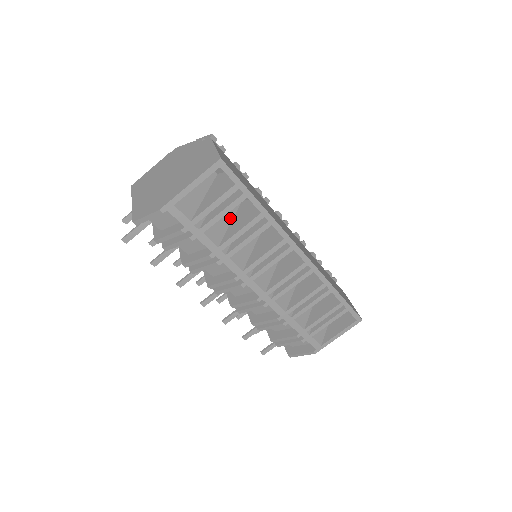
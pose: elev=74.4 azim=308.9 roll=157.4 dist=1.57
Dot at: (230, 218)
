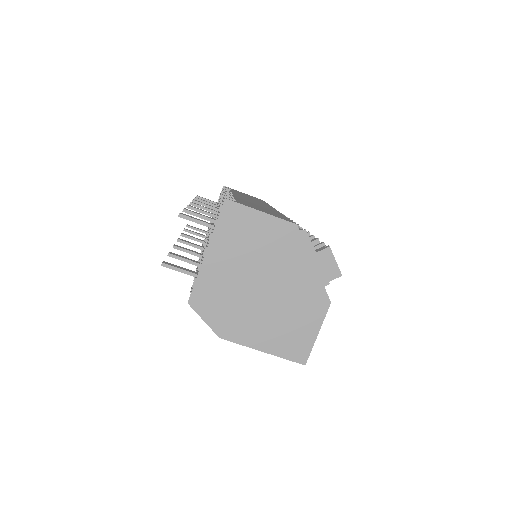
Dot at: occluded
